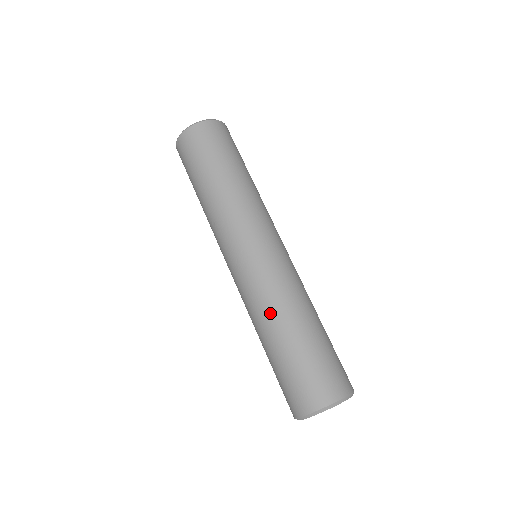
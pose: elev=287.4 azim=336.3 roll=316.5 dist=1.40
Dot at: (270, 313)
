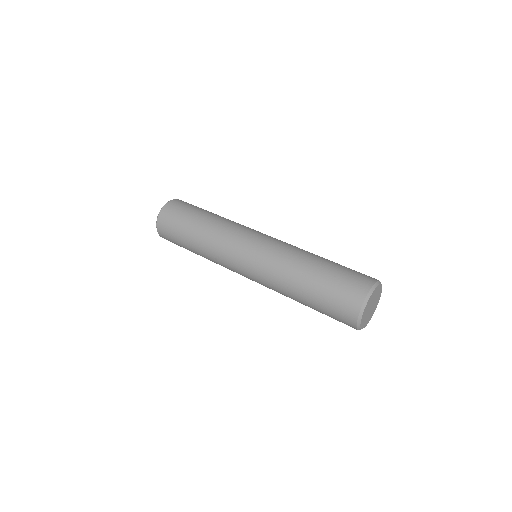
Dot at: (286, 278)
